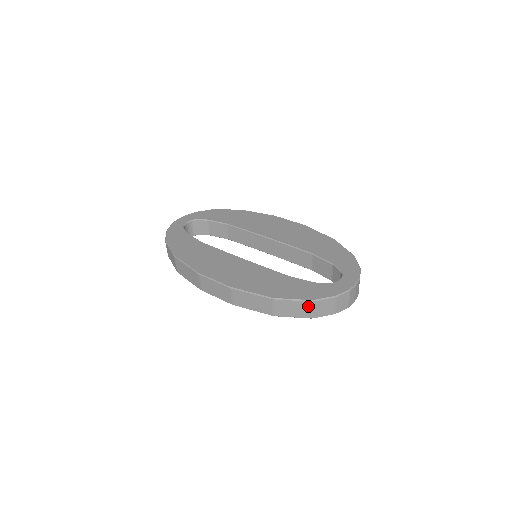
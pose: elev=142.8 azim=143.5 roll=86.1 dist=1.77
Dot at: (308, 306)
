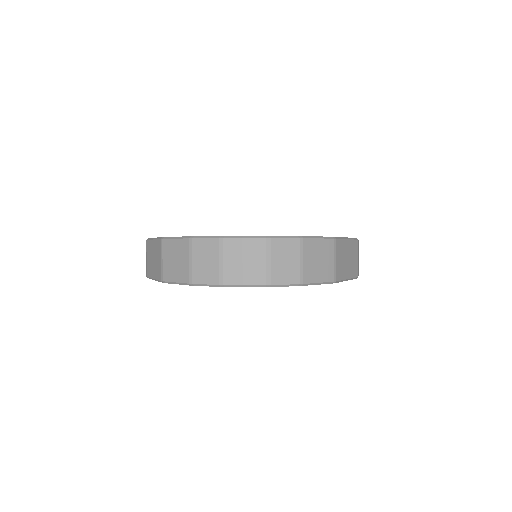
Dot at: (160, 250)
